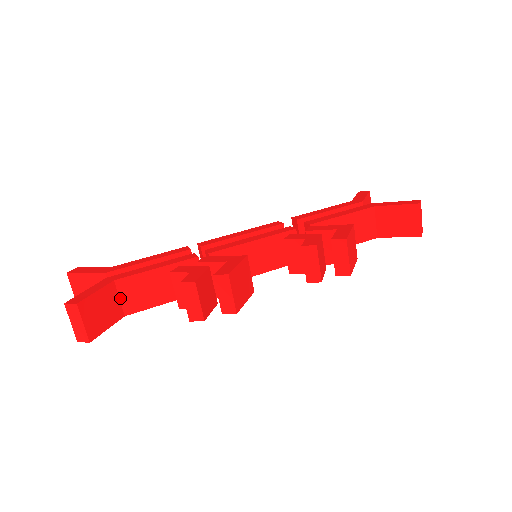
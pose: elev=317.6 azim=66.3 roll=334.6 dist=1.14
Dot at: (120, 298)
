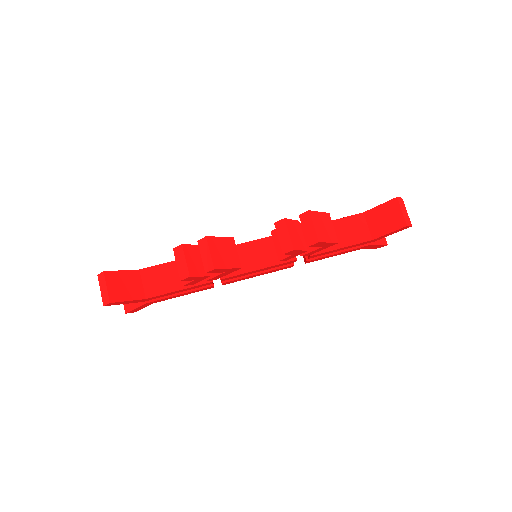
Dot at: (143, 284)
